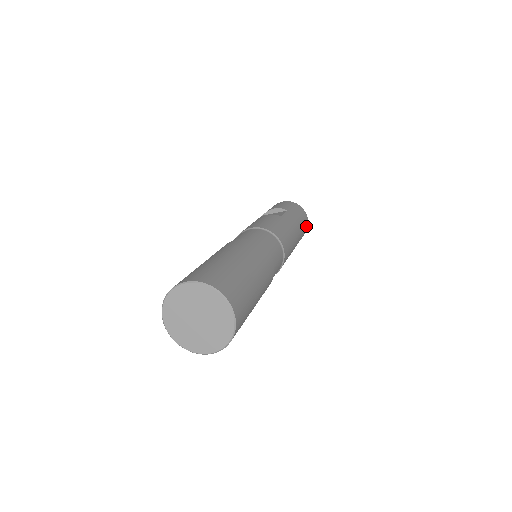
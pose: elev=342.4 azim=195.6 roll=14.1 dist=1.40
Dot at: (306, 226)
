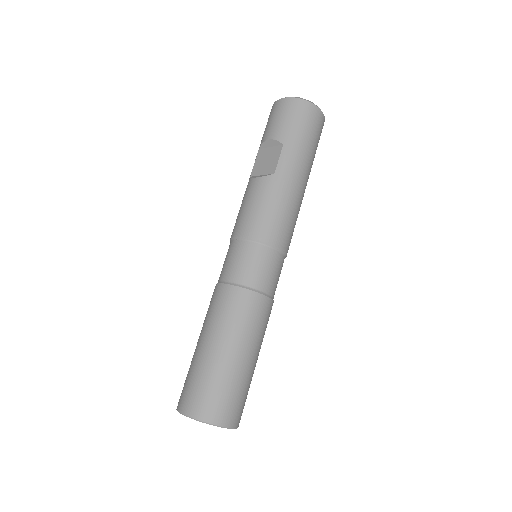
Dot at: (320, 126)
